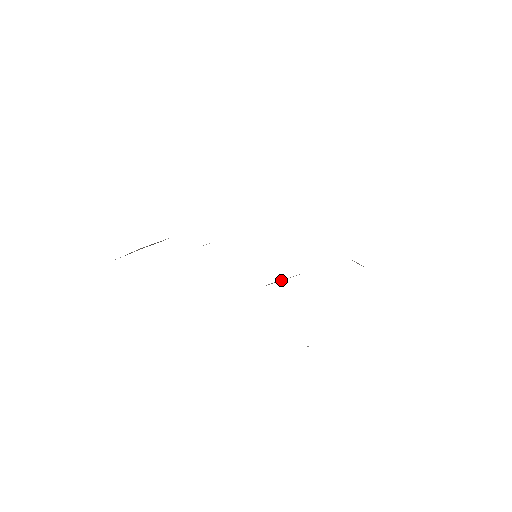
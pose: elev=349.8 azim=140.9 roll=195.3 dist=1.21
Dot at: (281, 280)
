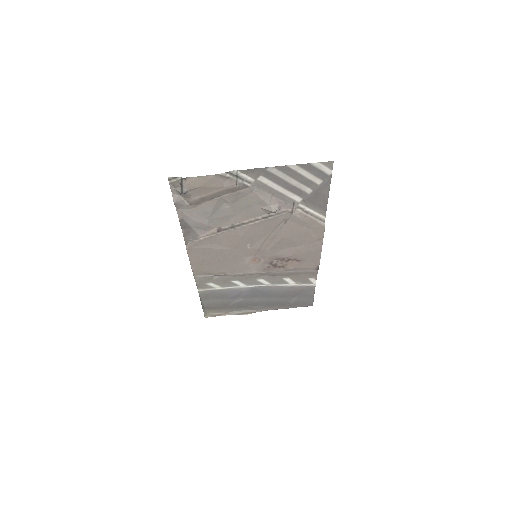
Dot at: (232, 226)
